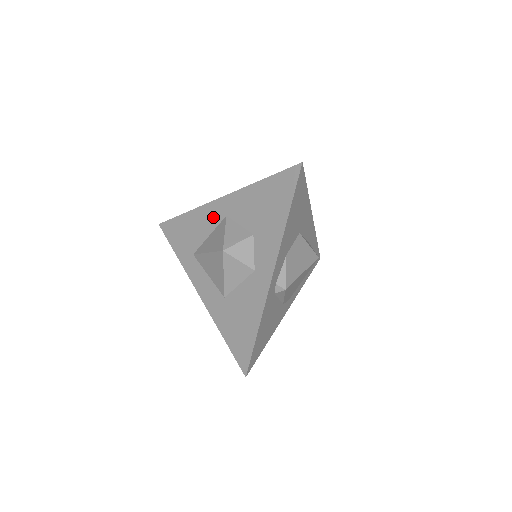
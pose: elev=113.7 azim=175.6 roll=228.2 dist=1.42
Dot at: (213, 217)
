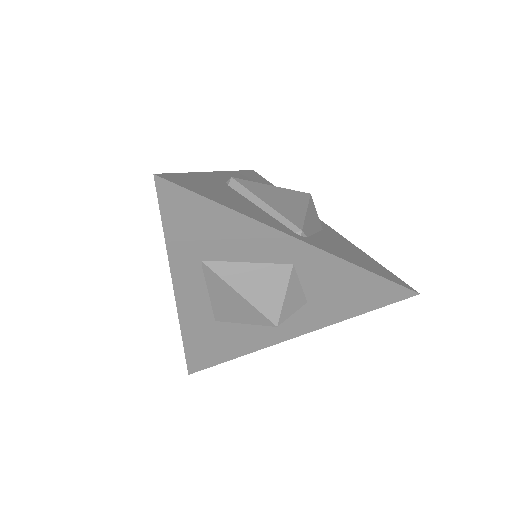
Dot at: (273, 251)
